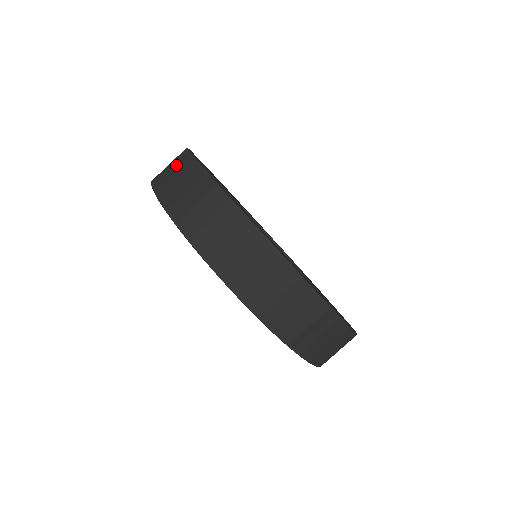
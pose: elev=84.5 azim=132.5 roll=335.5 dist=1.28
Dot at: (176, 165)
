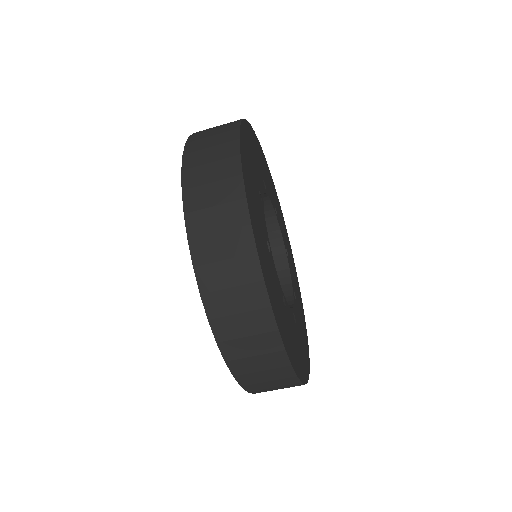
Dot at: (238, 278)
